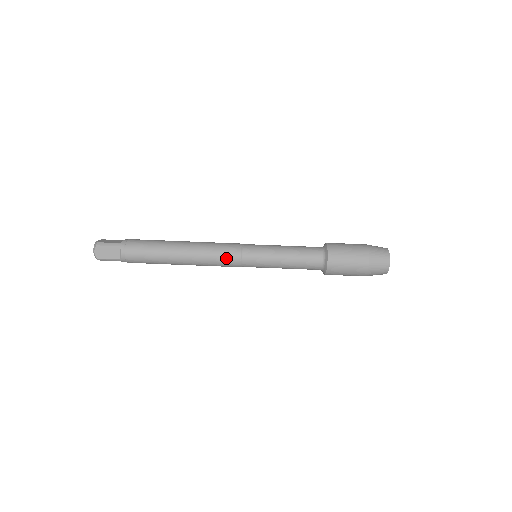
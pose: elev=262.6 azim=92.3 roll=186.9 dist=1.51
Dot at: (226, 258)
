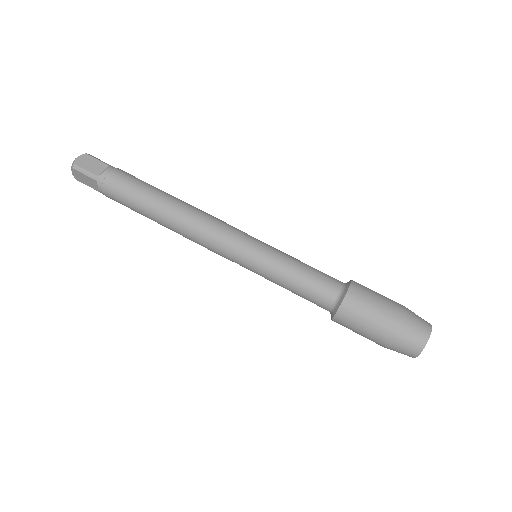
Dot at: (222, 229)
